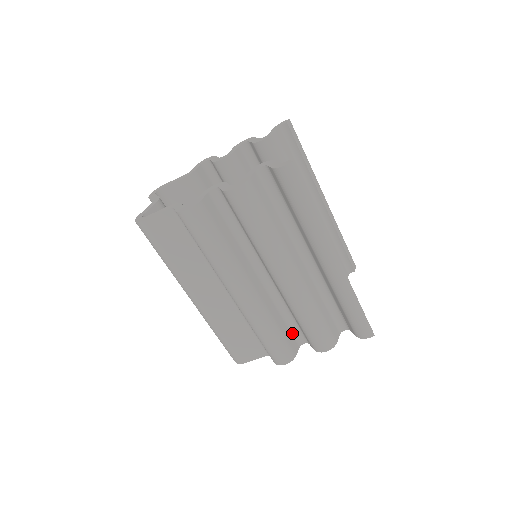
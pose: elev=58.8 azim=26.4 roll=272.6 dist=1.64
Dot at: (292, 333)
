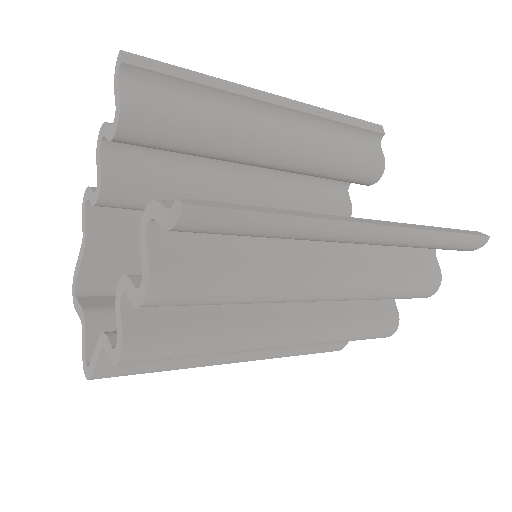
Dot at: occluded
